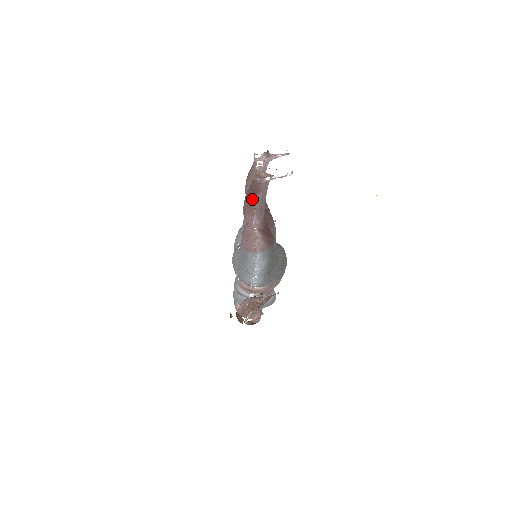
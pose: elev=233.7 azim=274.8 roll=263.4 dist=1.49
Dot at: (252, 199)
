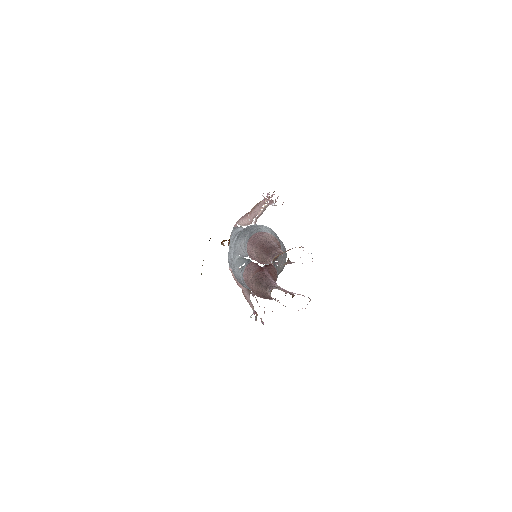
Dot at: (262, 297)
